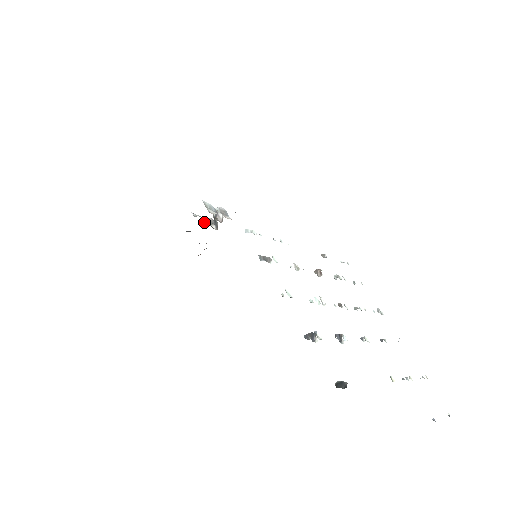
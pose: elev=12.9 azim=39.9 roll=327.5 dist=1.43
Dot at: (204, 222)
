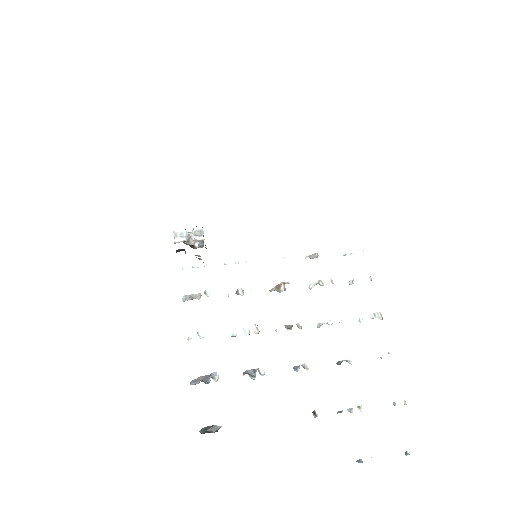
Dot at: occluded
